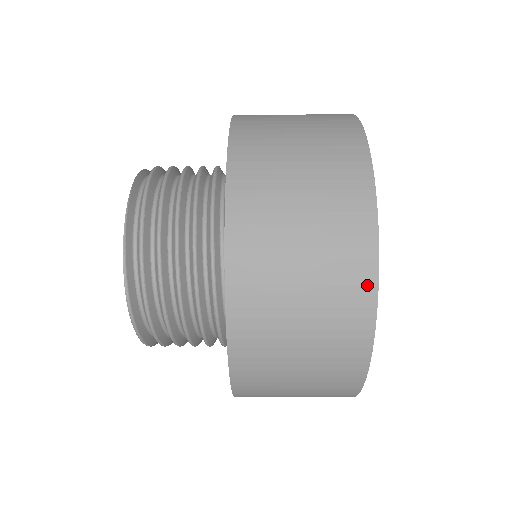
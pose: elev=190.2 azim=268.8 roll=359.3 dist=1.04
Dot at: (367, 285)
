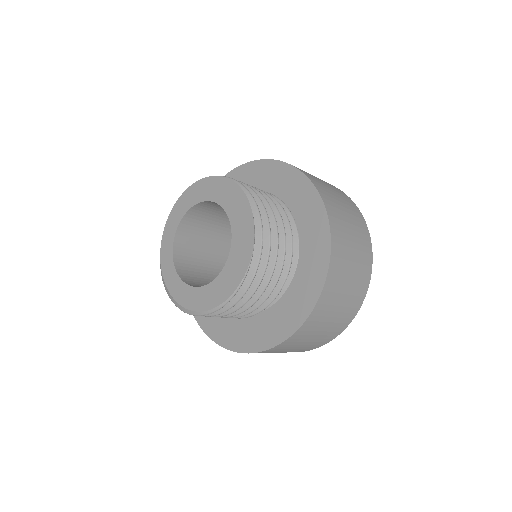
Dot at: (369, 273)
